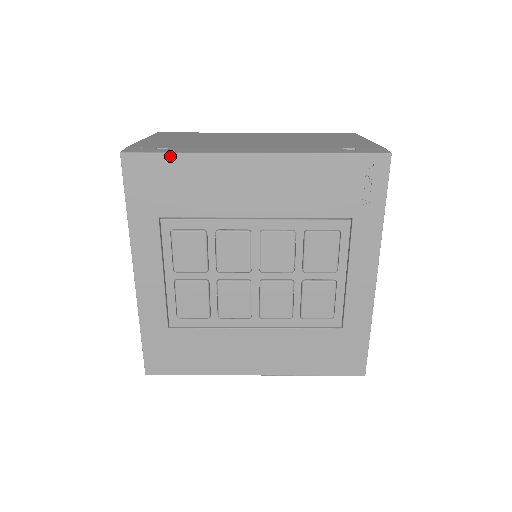
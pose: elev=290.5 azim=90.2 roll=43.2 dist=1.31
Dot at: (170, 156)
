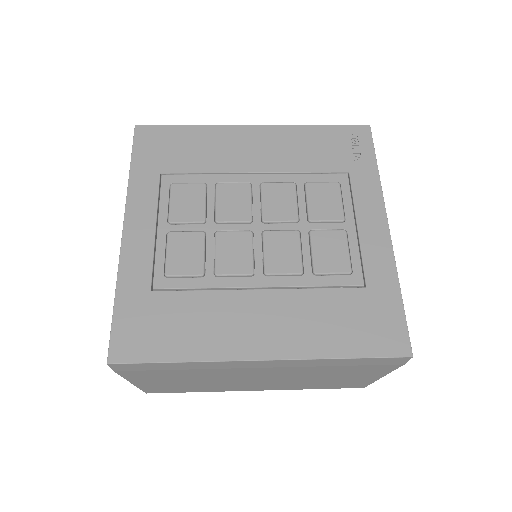
Dot at: (179, 127)
